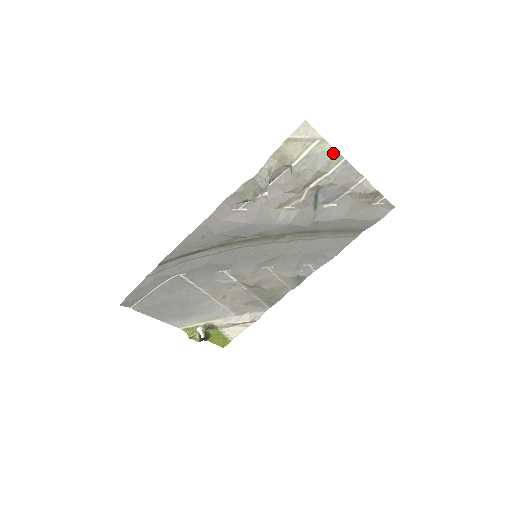
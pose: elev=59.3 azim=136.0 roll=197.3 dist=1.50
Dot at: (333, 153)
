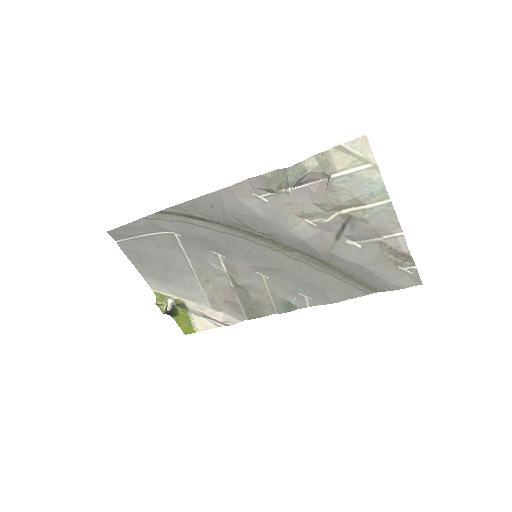
Dot at: (380, 187)
